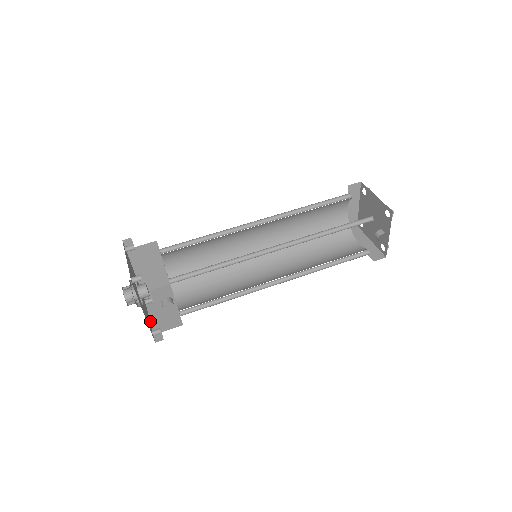
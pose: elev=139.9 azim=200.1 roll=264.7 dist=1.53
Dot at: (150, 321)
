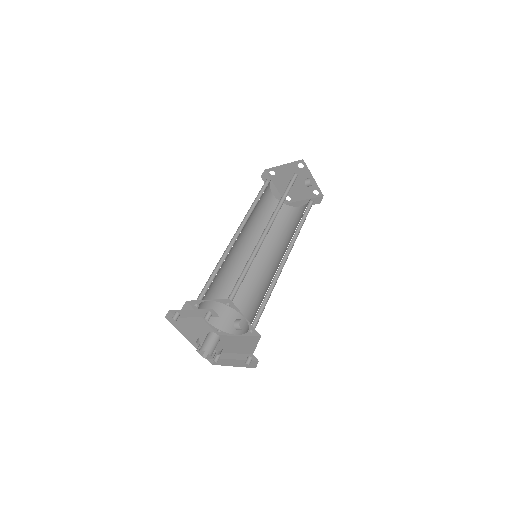
Dot at: (234, 366)
